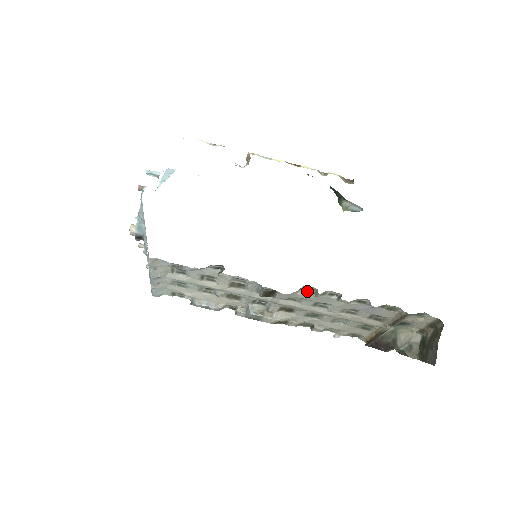
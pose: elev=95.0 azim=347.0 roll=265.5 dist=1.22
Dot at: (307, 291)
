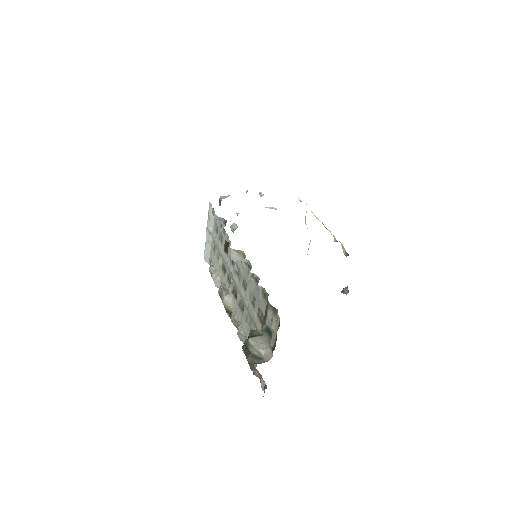
Dot at: occluded
